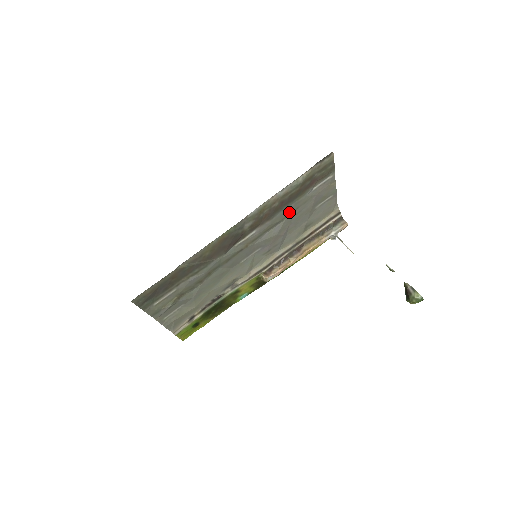
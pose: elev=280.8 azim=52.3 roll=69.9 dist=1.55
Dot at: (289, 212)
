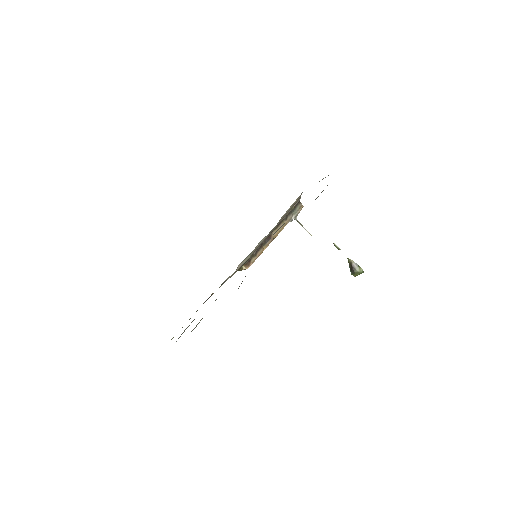
Dot at: occluded
